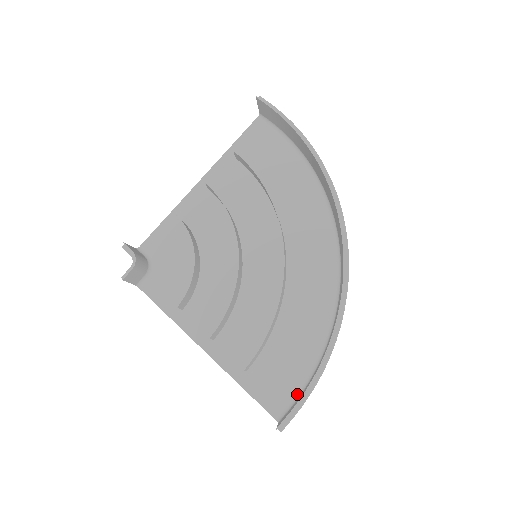
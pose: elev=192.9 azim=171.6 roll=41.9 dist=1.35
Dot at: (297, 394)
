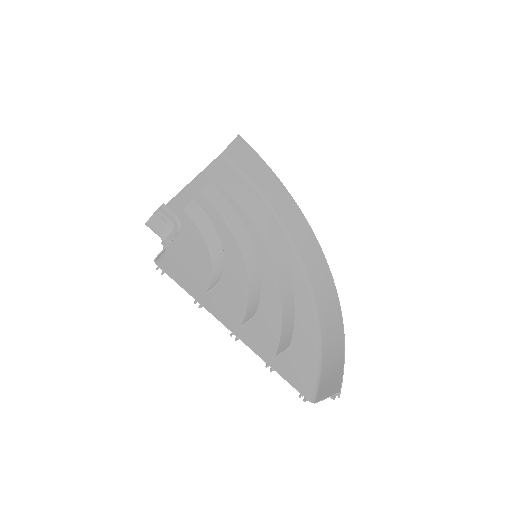
Dot at: (316, 377)
